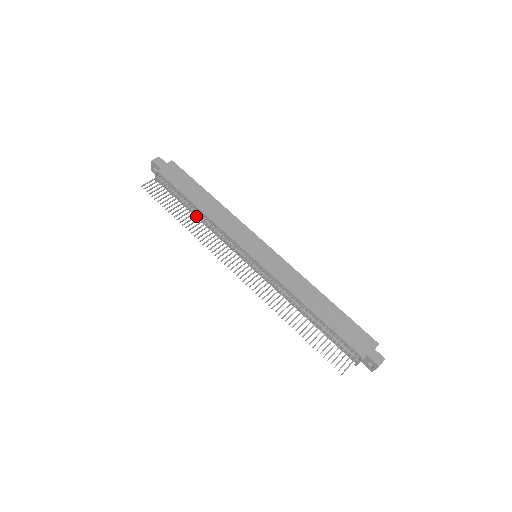
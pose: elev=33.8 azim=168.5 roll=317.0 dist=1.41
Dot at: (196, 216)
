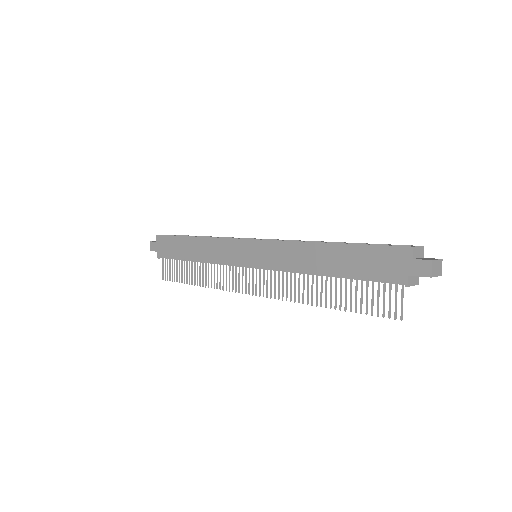
Dot at: (200, 267)
